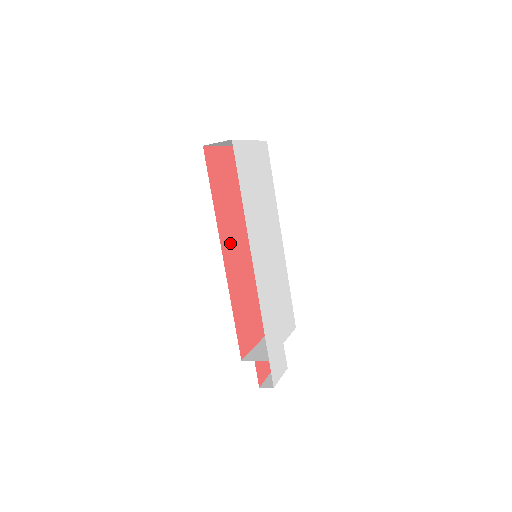
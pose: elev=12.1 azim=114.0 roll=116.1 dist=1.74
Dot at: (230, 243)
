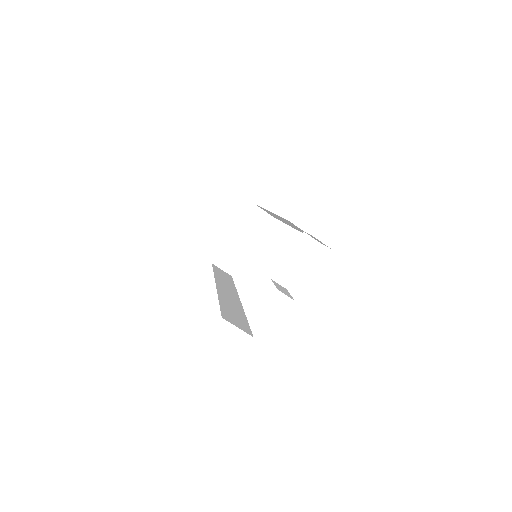
Dot at: occluded
